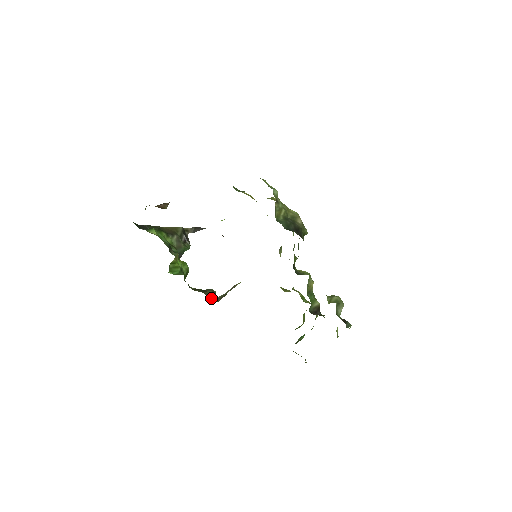
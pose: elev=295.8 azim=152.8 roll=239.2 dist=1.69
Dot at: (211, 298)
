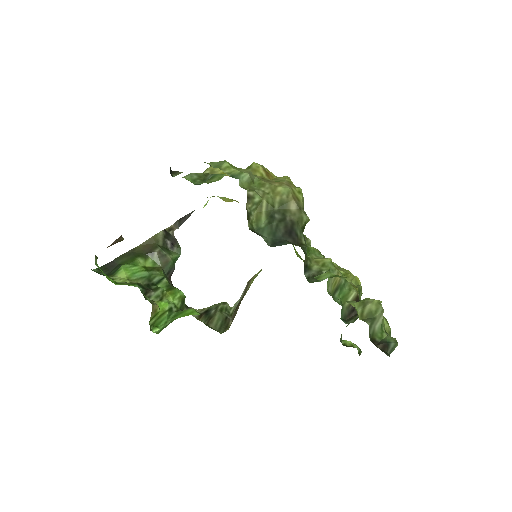
Dot at: (219, 327)
